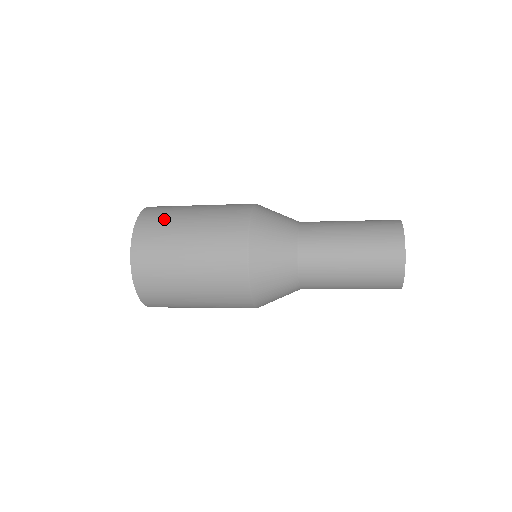
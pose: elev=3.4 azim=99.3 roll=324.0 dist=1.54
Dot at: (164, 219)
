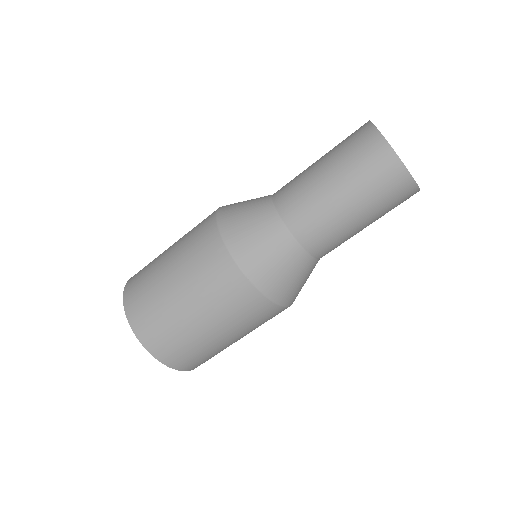
Dot at: occluded
